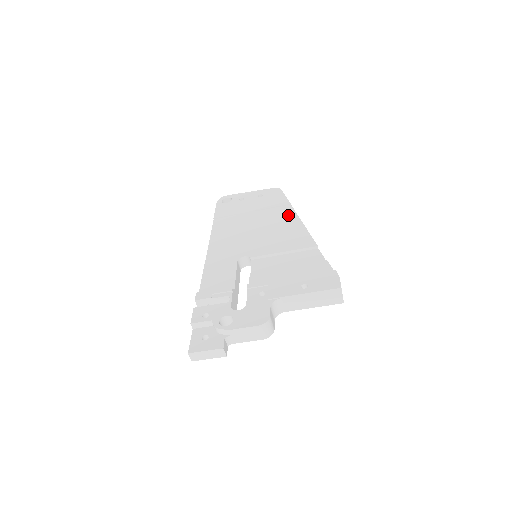
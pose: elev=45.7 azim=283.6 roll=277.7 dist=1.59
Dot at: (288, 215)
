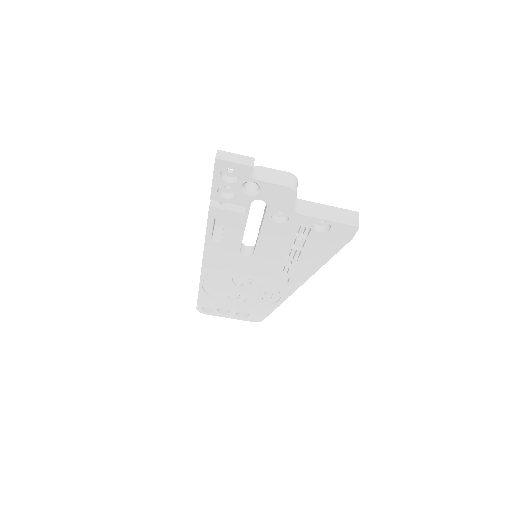
Dot at: occluded
